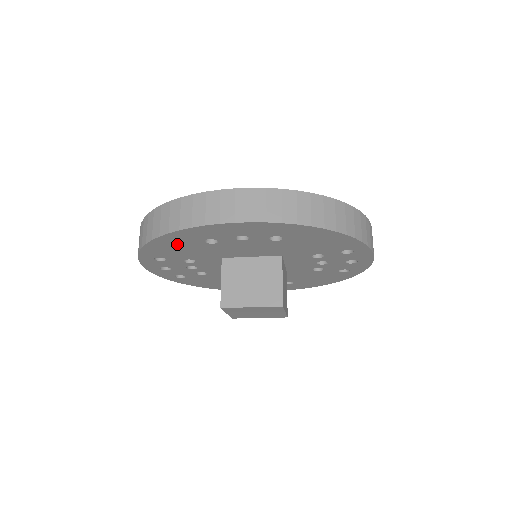
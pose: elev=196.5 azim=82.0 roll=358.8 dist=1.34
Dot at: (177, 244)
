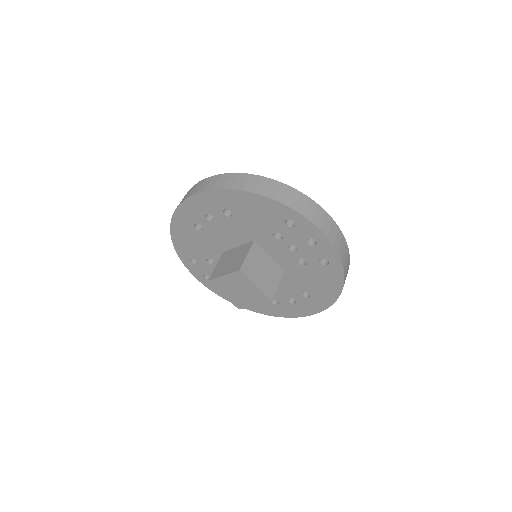
Dot at: (186, 236)
